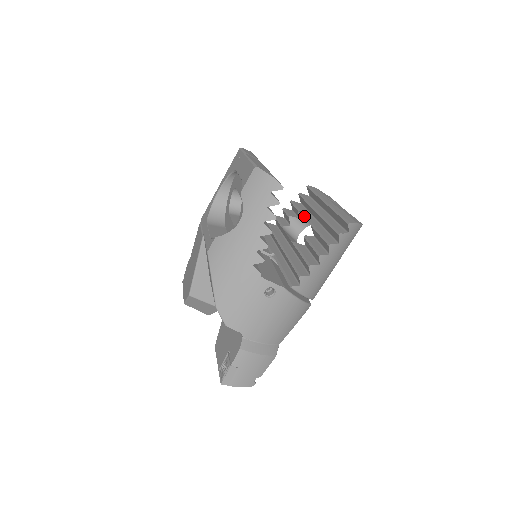
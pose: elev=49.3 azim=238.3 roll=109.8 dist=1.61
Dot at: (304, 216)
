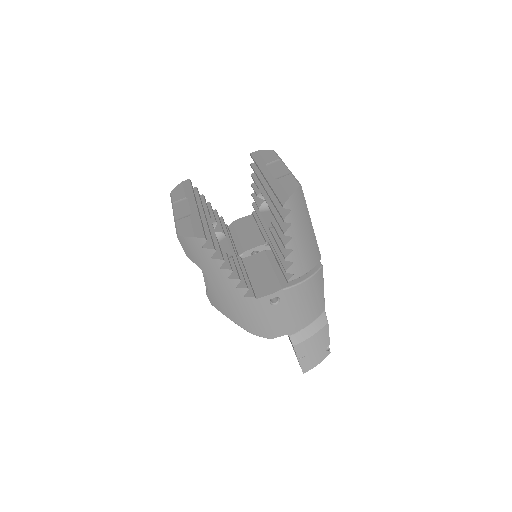
Dot at: occluded
